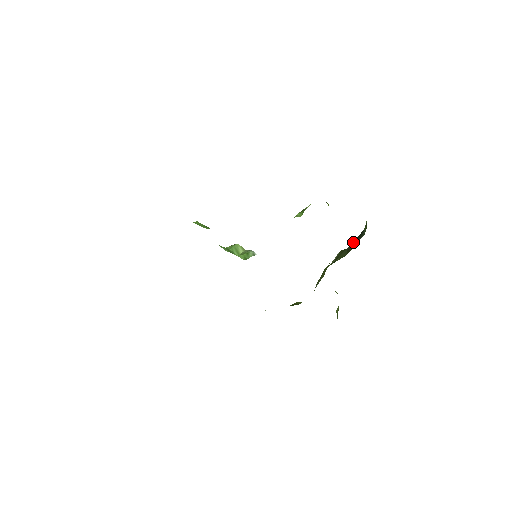
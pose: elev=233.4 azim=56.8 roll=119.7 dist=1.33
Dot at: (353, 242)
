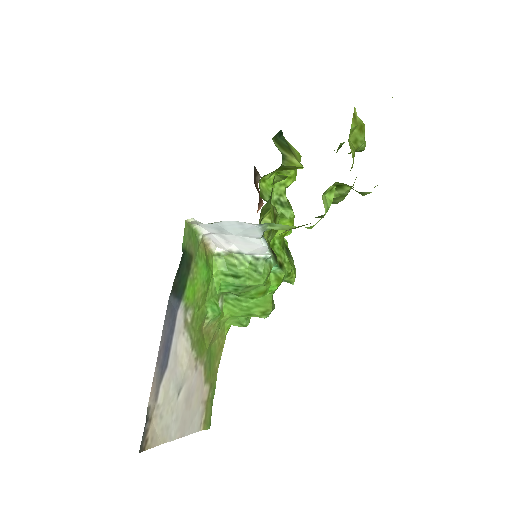
Dot at: occluded
